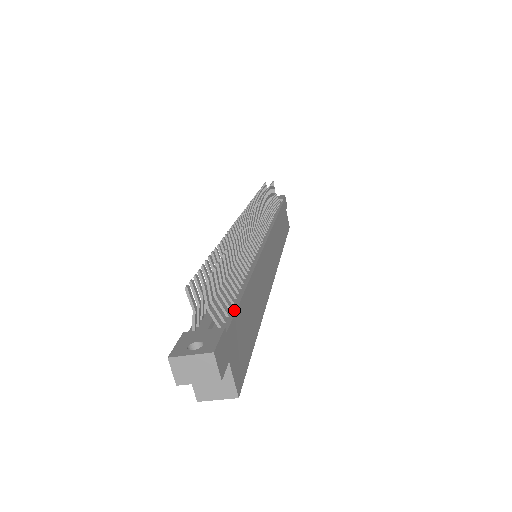
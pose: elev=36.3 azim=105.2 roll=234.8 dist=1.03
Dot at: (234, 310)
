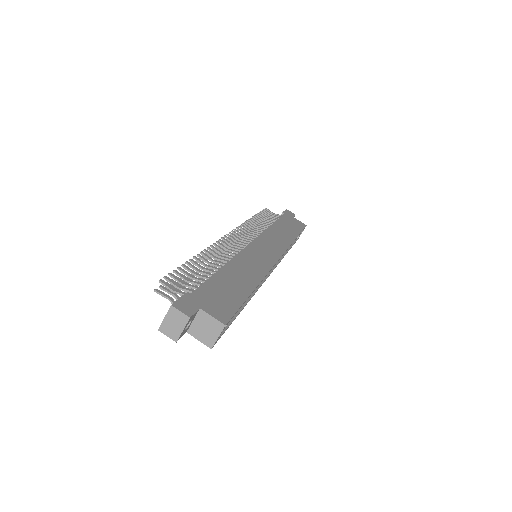
Dot at: (203, 284)
